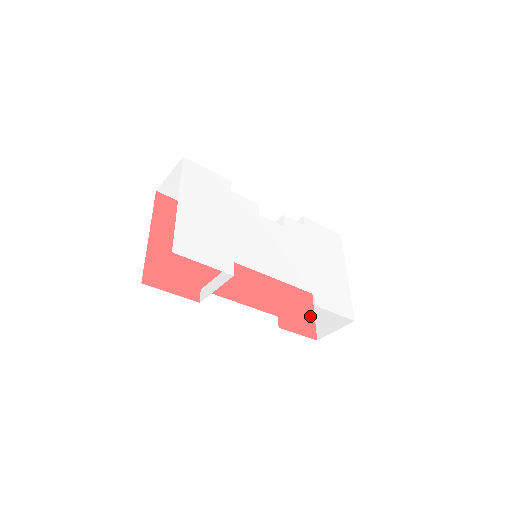
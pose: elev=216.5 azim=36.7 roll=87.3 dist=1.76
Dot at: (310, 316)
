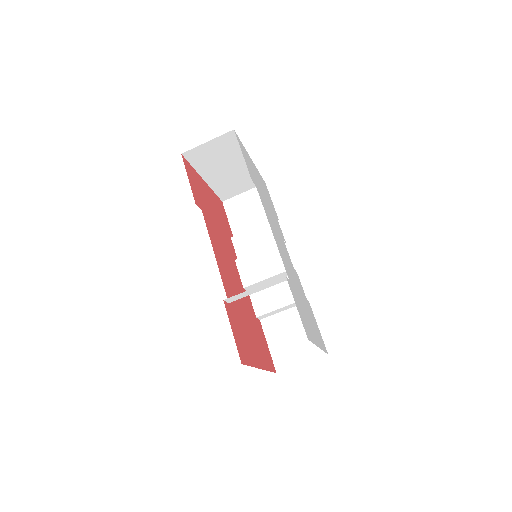
Dot at: (250, 358)
